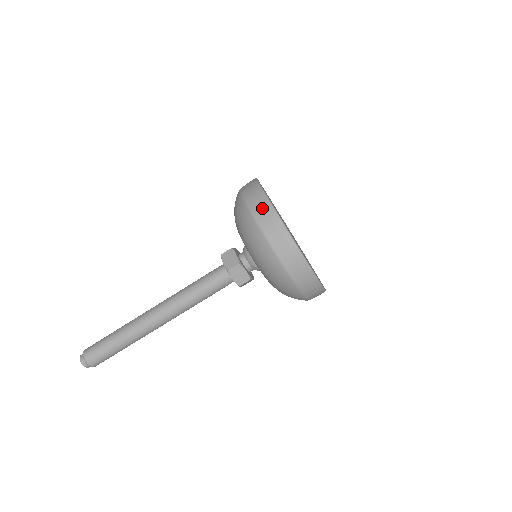
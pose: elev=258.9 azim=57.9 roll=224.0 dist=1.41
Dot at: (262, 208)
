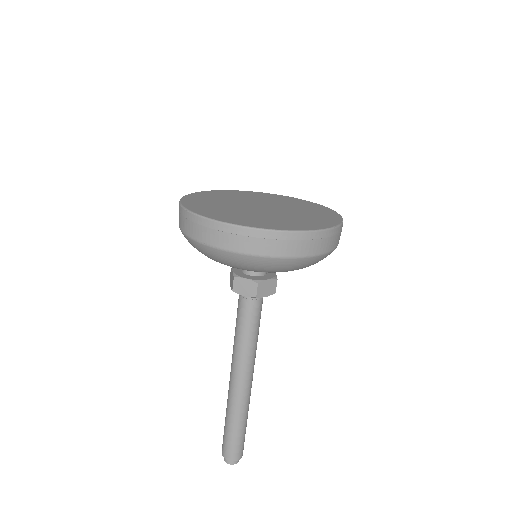
Dot at: (179, 215)
